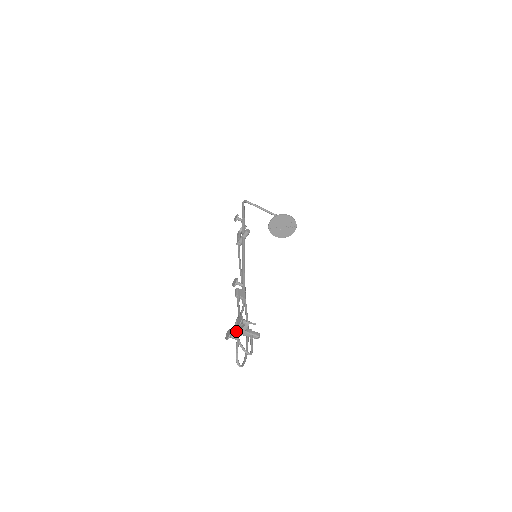
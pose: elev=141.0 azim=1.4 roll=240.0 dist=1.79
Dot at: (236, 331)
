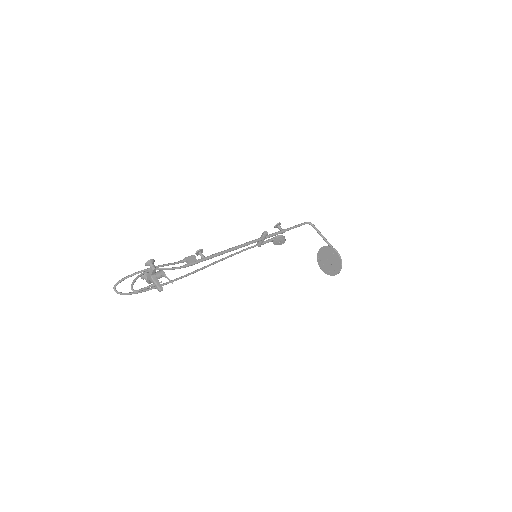
Dot at: (145, 271)
